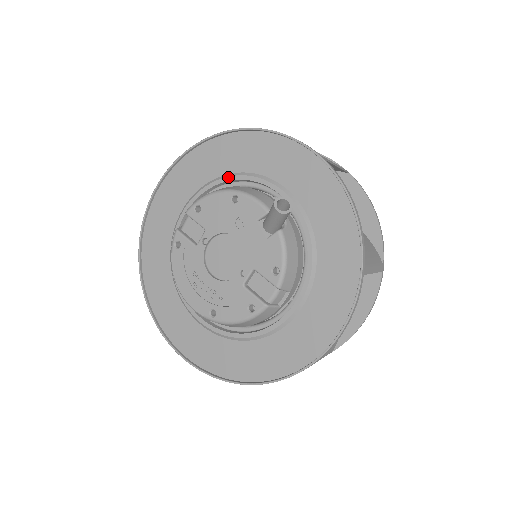
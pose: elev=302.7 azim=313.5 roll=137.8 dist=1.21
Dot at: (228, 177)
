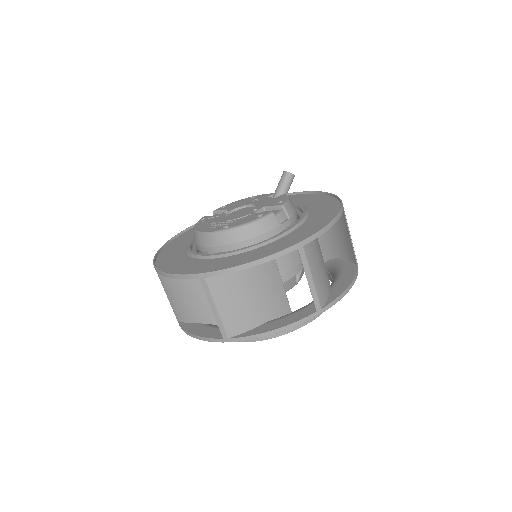
Dot at: occluded
